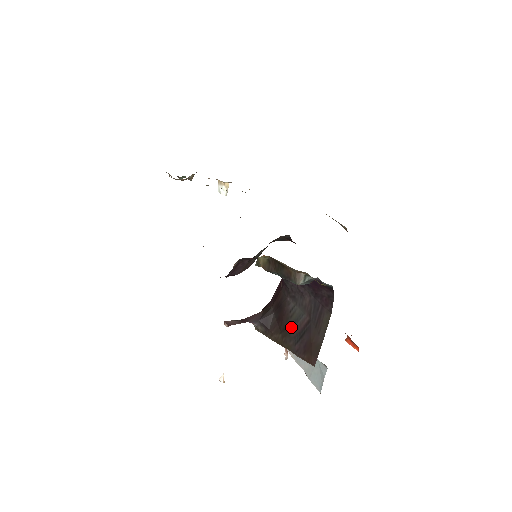
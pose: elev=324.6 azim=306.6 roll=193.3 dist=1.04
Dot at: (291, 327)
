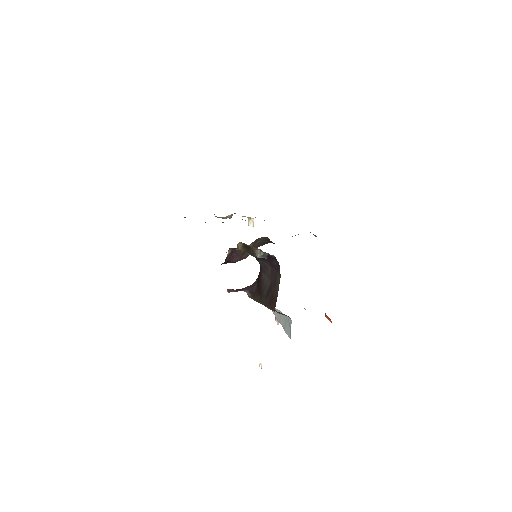
Dot at: (264, 290)
